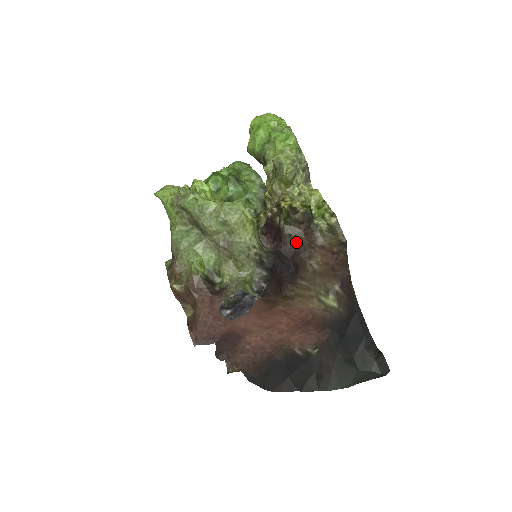
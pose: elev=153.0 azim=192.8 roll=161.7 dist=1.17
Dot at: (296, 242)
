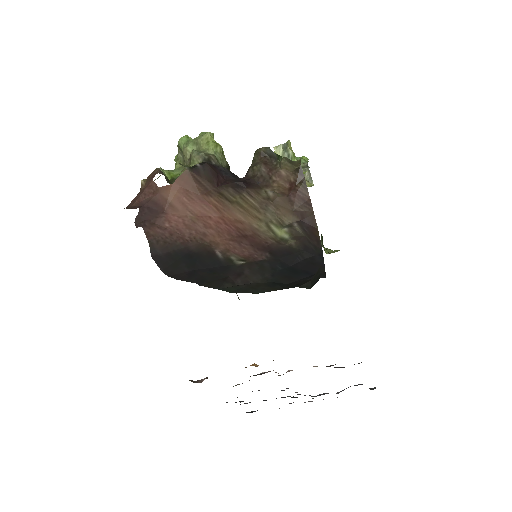
Dot at: (257, 173)
